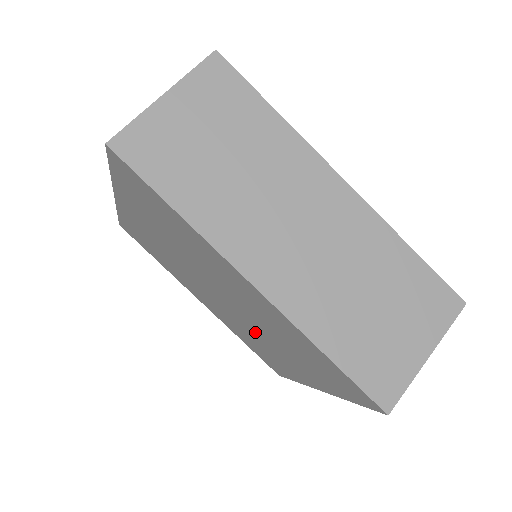
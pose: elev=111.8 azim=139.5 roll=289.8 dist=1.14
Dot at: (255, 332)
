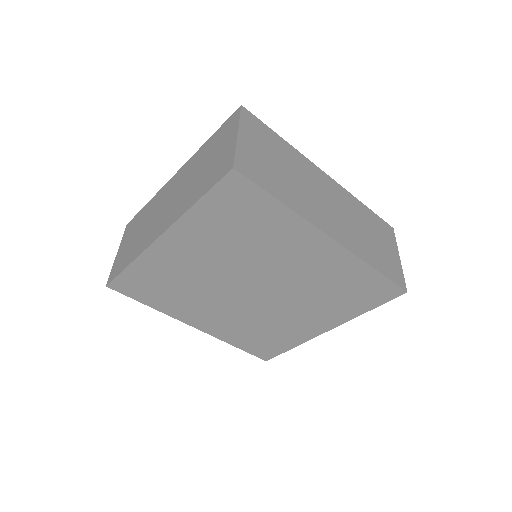
Dot at: (279, 309)
